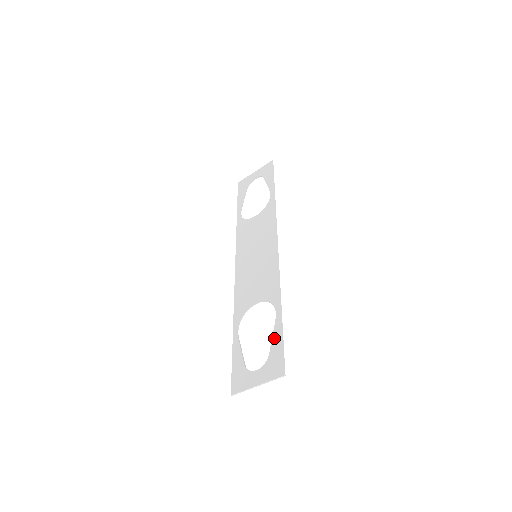
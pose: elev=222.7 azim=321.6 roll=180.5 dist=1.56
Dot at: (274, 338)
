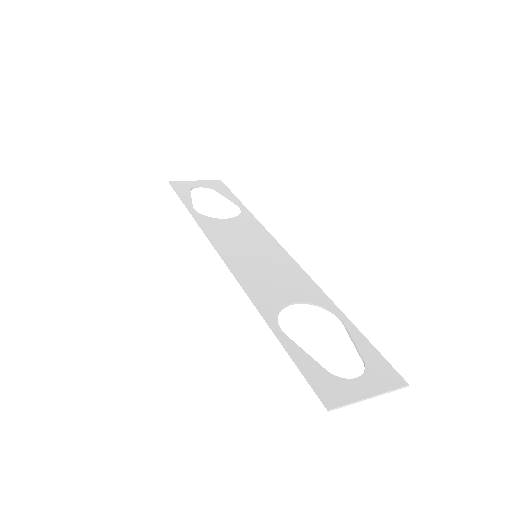
Dot at: (359, 343)
